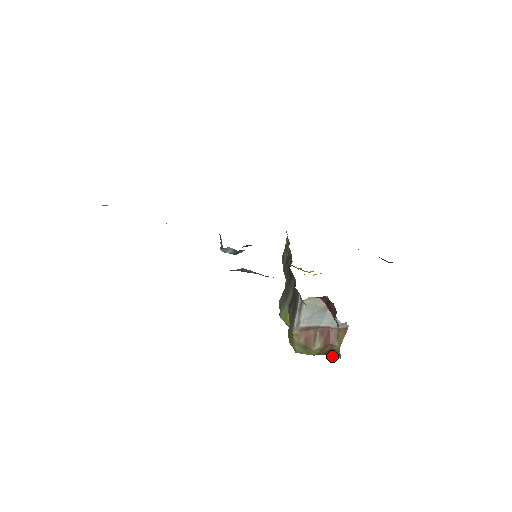
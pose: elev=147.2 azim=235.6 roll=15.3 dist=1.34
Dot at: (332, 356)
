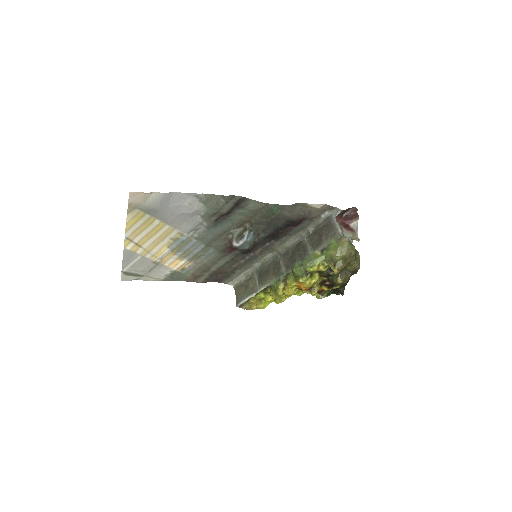
Dot at: (357, 264)
